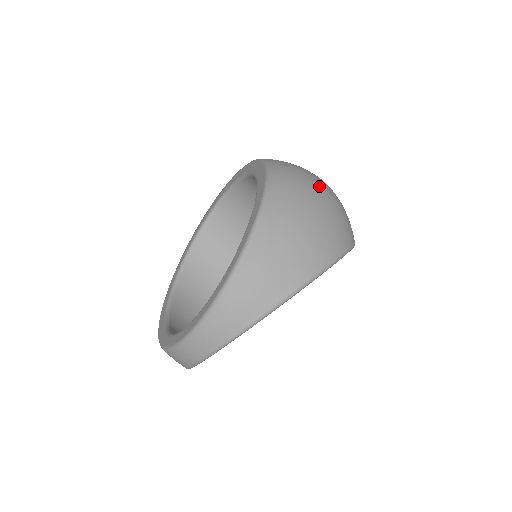
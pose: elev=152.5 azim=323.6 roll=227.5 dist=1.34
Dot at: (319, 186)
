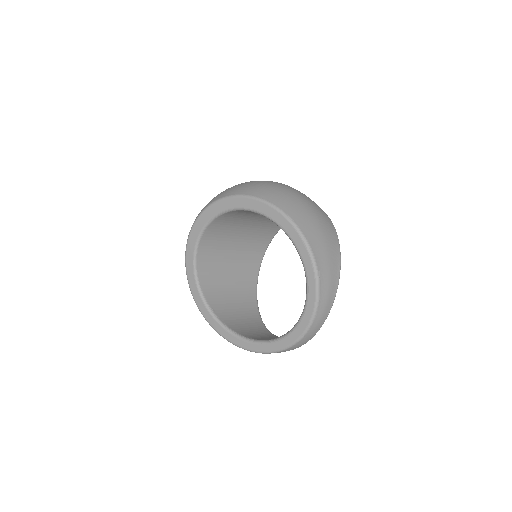
Dot at: (288, 189)
